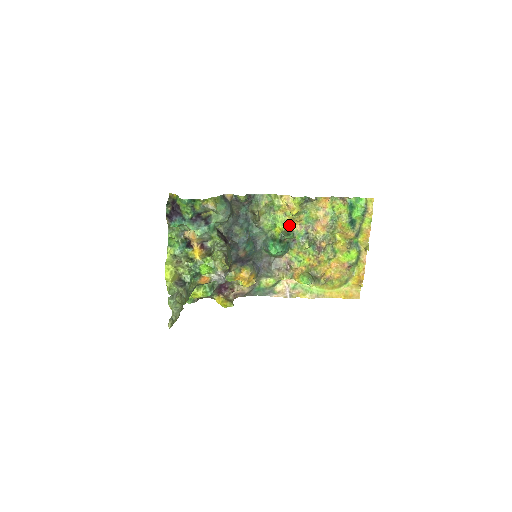
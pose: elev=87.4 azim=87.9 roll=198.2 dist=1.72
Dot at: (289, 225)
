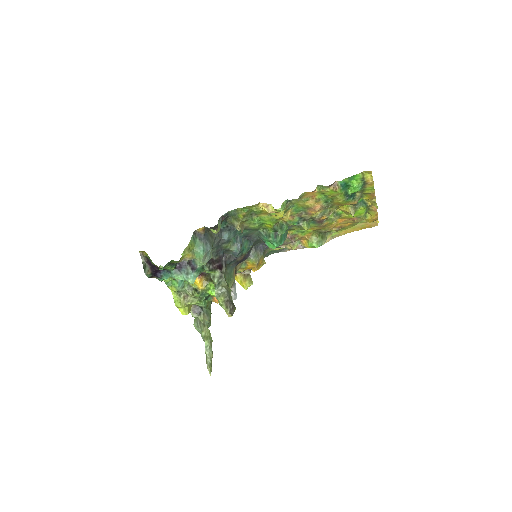
Dot at: (279, 219)
